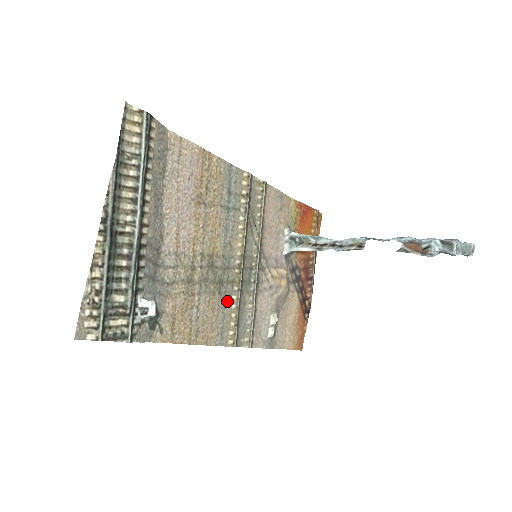
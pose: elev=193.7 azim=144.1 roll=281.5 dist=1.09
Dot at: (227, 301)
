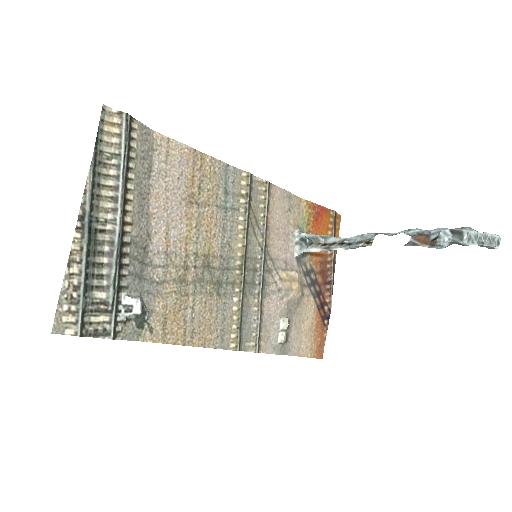
Dot at: (227, 303)
